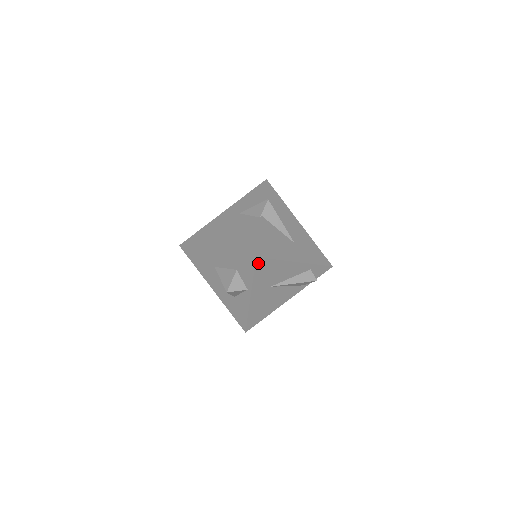
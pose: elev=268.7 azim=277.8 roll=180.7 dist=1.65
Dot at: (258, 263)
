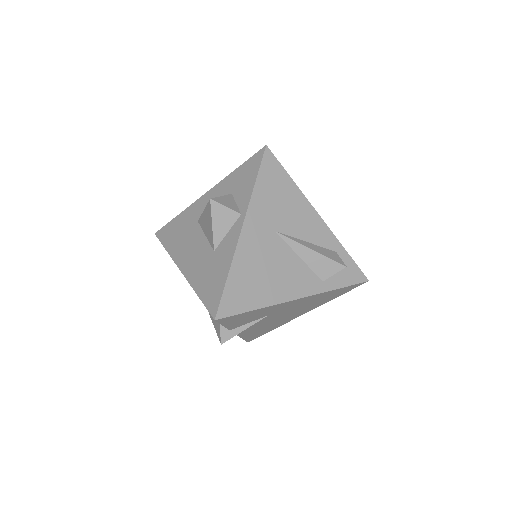
Dot at: (267, 160)
